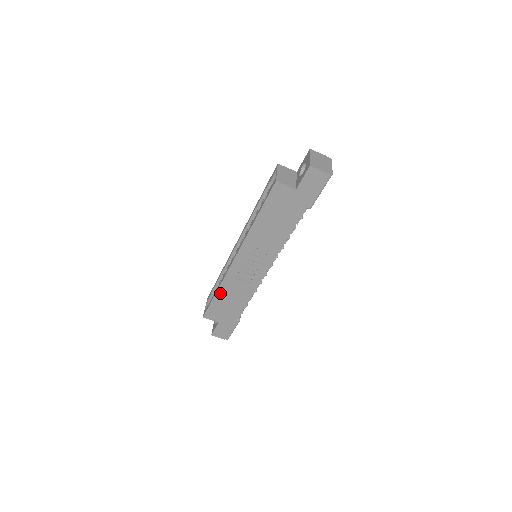
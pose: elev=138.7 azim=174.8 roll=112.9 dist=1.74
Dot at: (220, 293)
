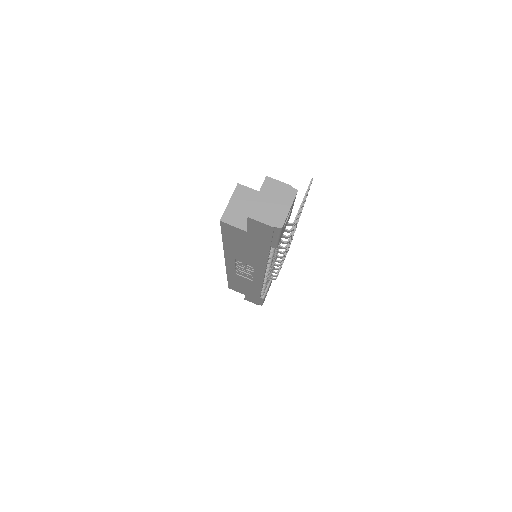
Dot at: (231, 279)
